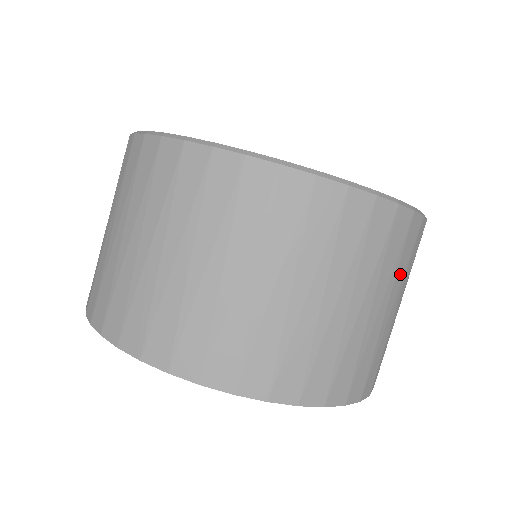
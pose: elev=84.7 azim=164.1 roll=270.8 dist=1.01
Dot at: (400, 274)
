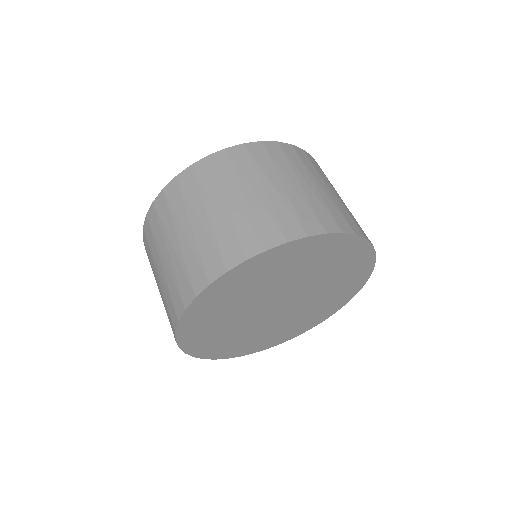
Dot at: (314, 172)
